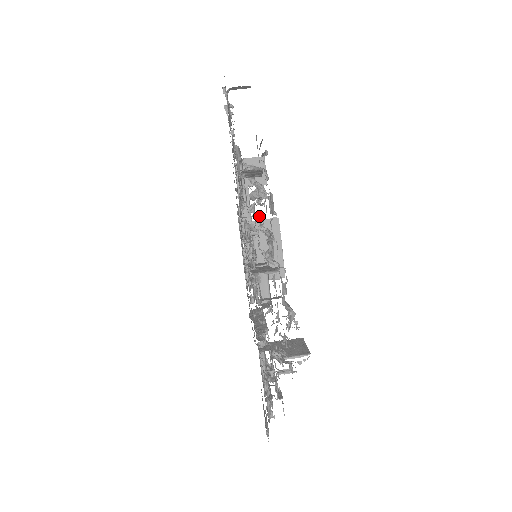
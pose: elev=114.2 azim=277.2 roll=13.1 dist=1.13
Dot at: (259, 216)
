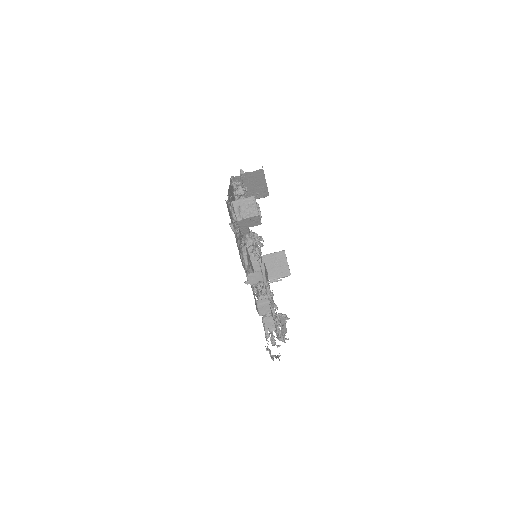
Dot at: occluded
